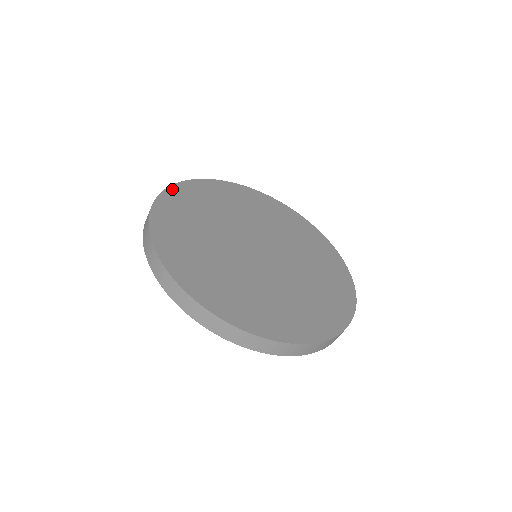
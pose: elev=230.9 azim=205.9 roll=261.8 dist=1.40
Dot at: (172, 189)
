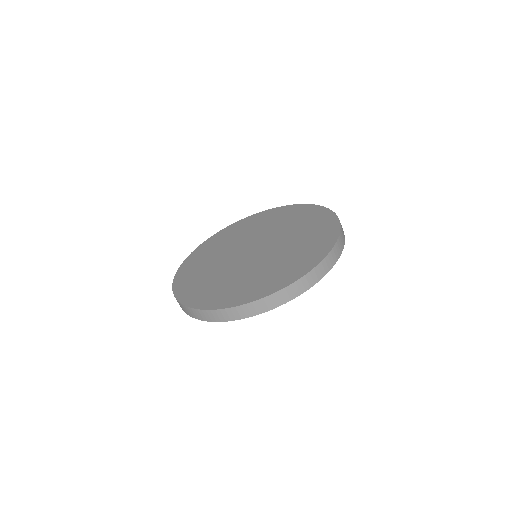
Dot at: (199, 247)
